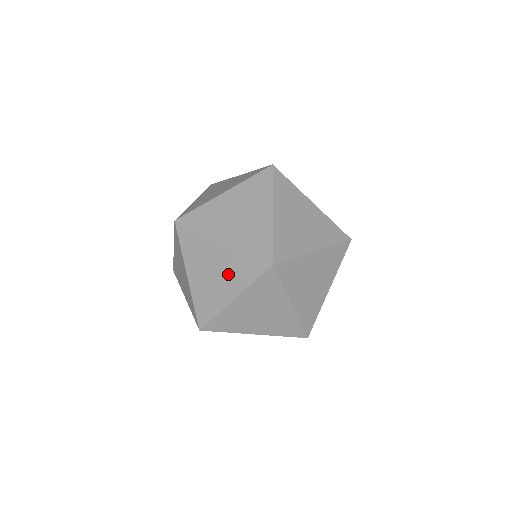
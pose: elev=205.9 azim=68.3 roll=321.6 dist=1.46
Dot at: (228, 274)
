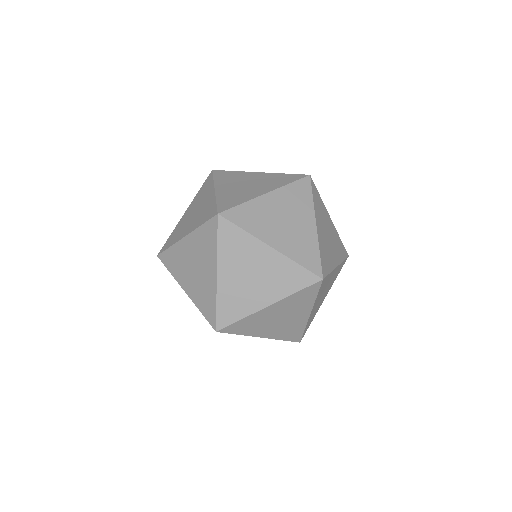
Dot at: (269, 280)
